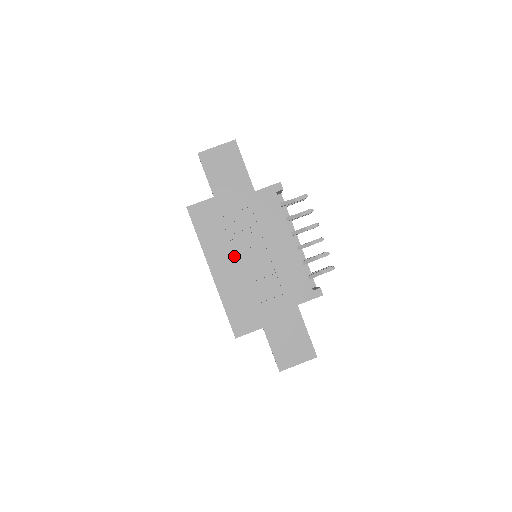
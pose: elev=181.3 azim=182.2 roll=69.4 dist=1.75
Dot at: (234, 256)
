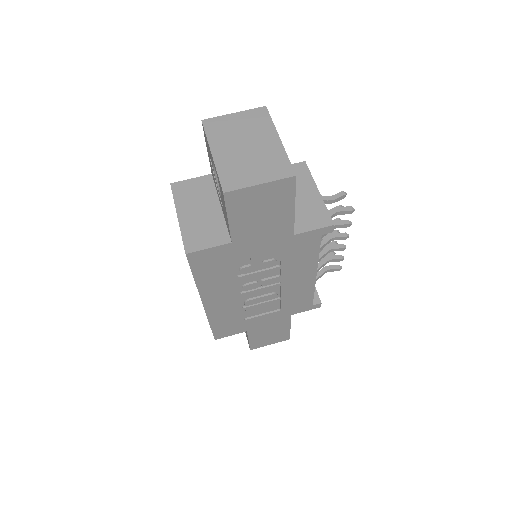
Dot at: (237, 291)
